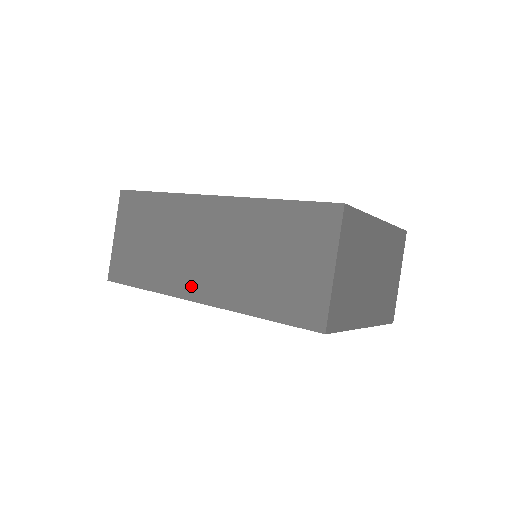
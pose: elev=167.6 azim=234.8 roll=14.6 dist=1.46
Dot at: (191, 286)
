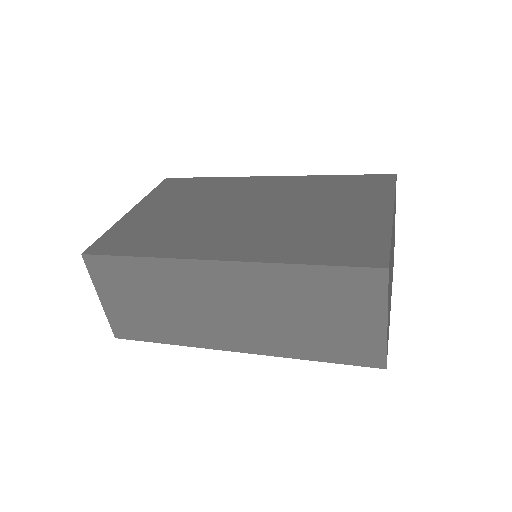
Dot at: (224, 340)
